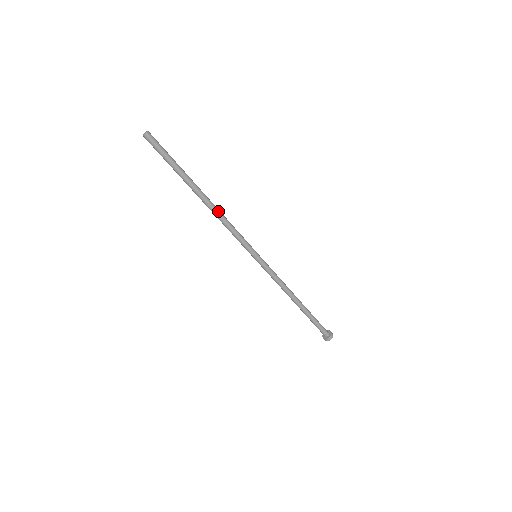
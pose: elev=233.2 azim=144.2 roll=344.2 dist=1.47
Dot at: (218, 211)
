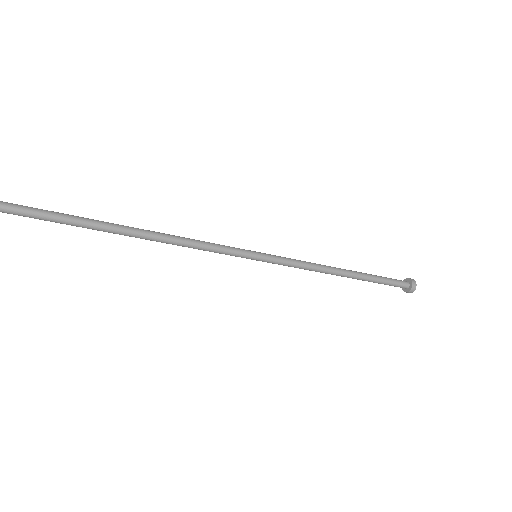
Dot at: (168, 239)
